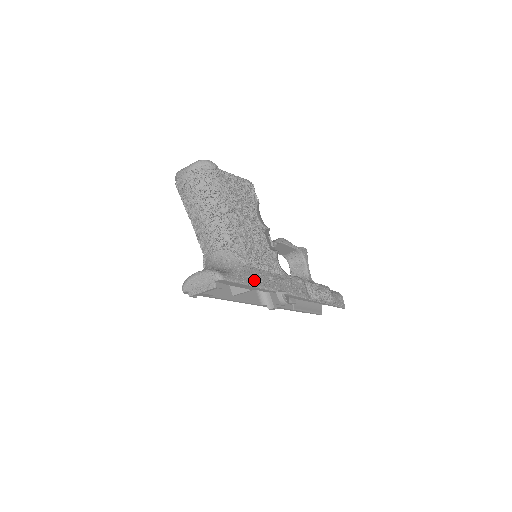
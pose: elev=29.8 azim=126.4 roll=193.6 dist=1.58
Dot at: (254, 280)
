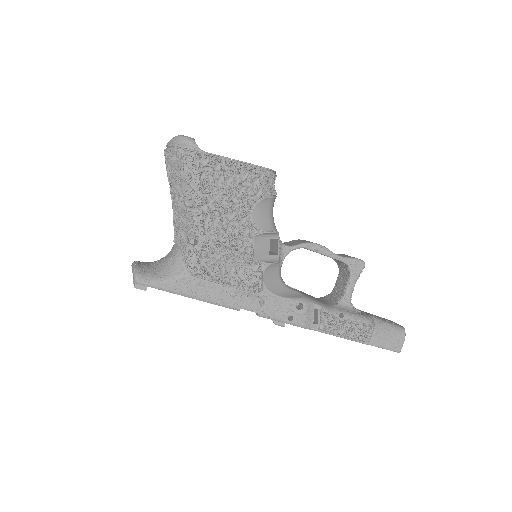
Dot at: (197, 292)
